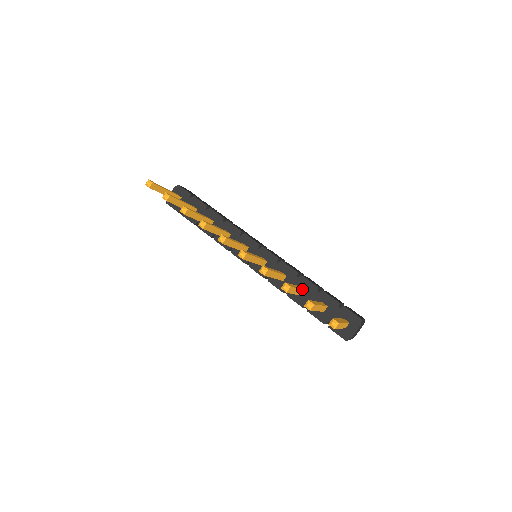
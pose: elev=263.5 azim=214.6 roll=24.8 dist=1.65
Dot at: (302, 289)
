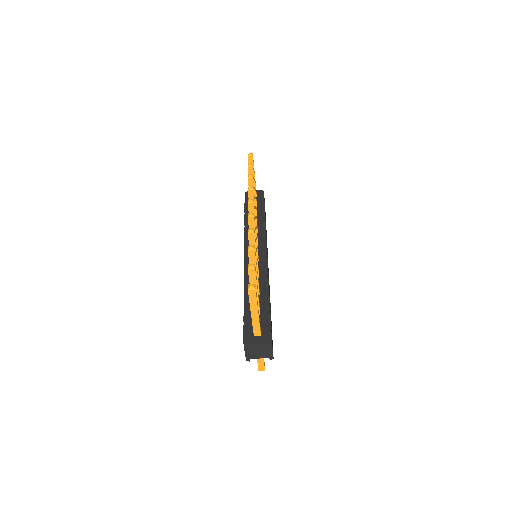
Dot at: occluded
